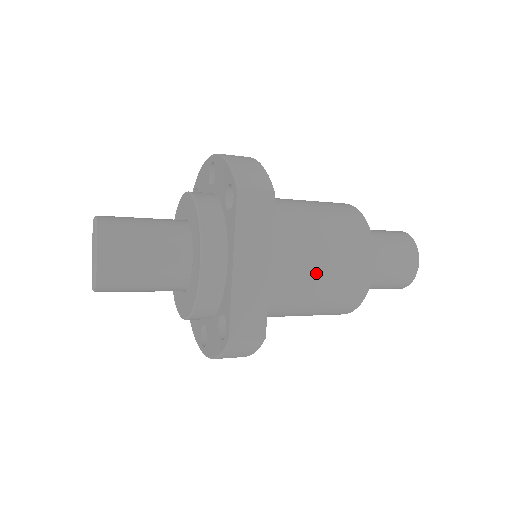
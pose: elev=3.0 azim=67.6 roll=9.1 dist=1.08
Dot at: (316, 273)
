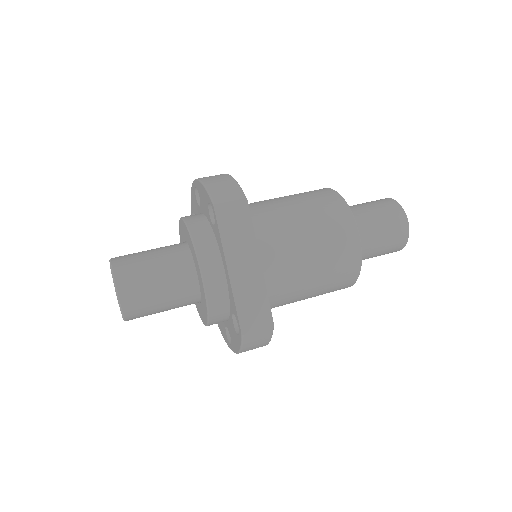
Dot at: (307, 257)
